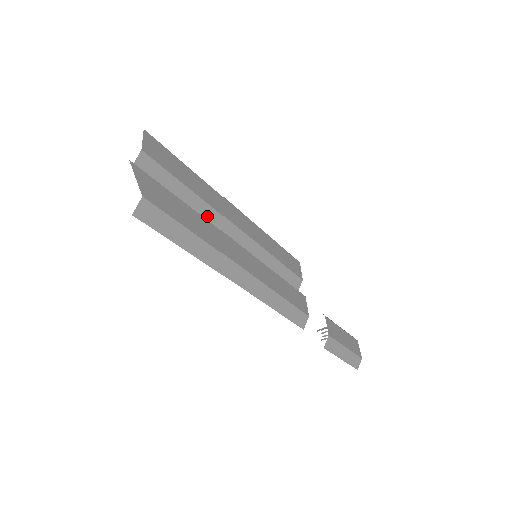
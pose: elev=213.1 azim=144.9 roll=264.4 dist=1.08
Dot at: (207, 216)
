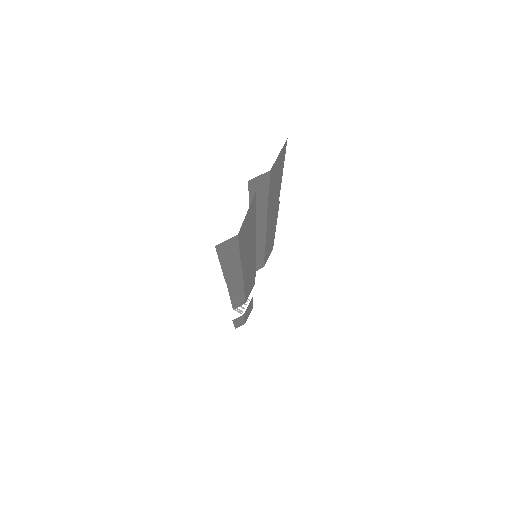
Dot at: (256, 222)
